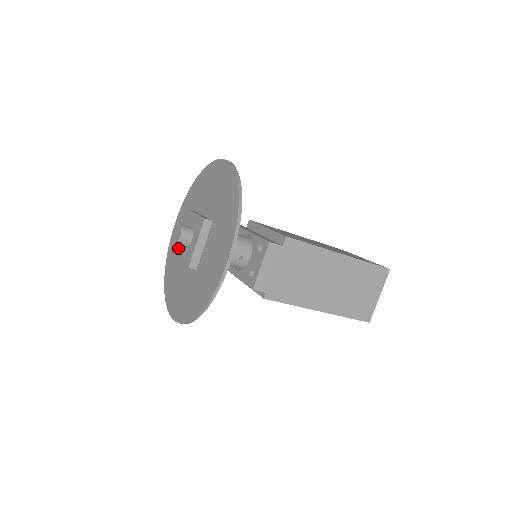
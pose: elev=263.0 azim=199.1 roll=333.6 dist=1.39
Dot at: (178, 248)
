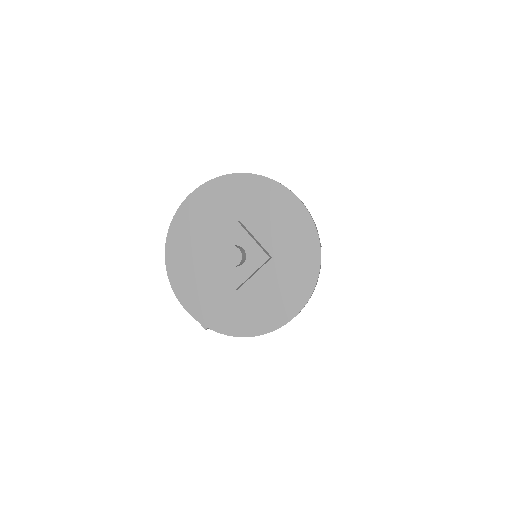
Dot at: (232, 281)
